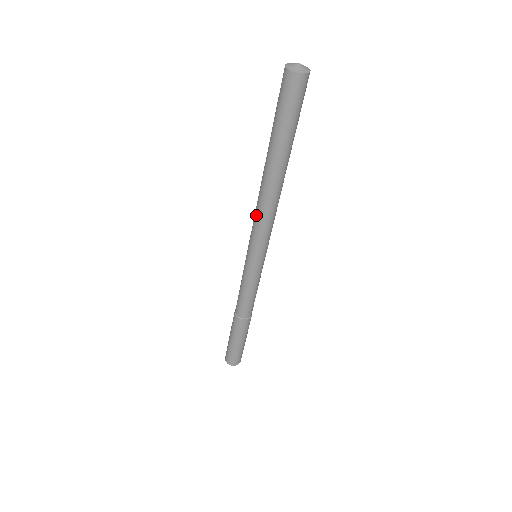
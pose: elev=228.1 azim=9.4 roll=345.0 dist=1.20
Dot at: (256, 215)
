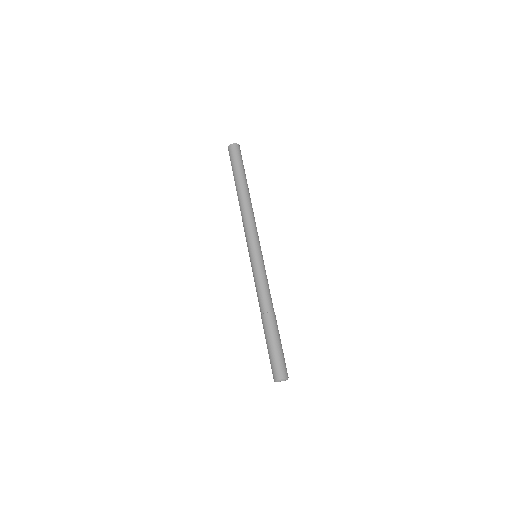
Dot at: (244, 222)
